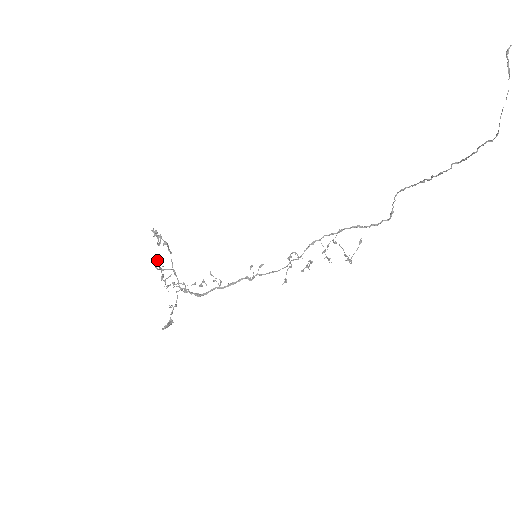
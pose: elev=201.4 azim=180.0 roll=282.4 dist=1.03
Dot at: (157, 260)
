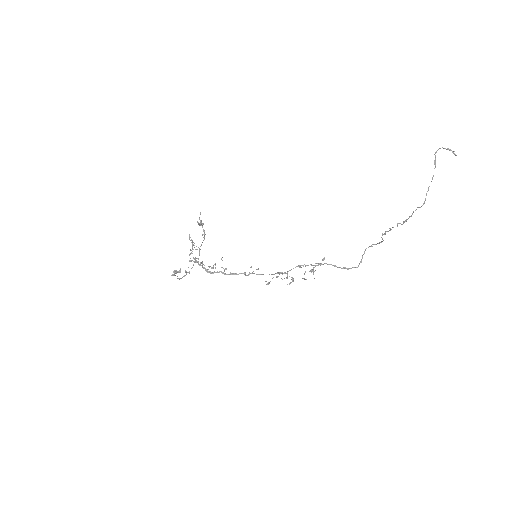
Dot at: occluded
